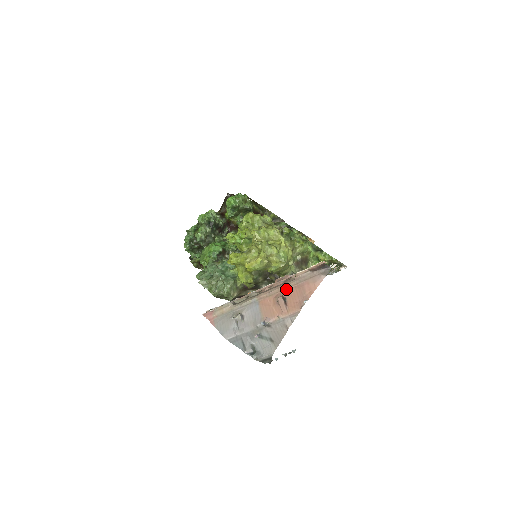
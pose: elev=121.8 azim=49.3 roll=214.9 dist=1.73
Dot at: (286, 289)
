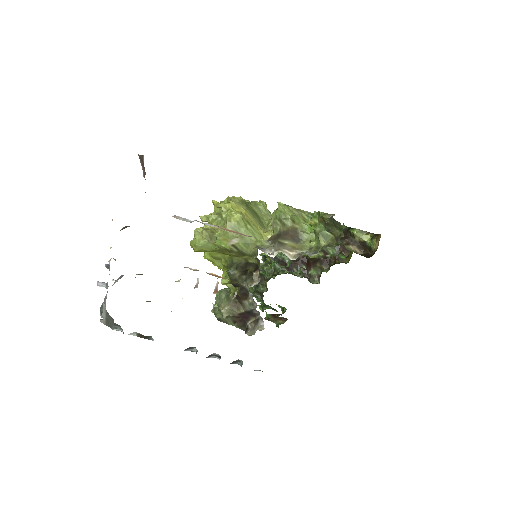
Dot at: occluded
